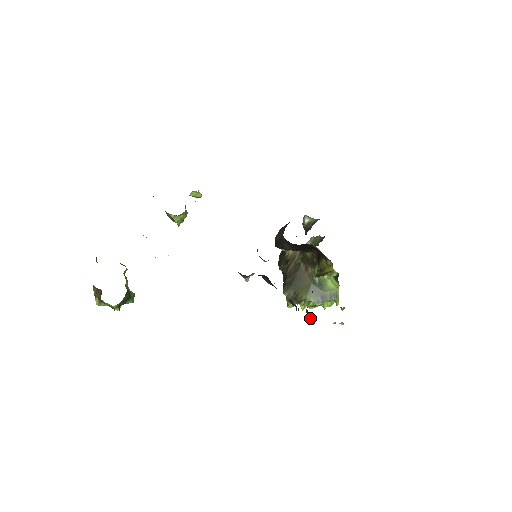
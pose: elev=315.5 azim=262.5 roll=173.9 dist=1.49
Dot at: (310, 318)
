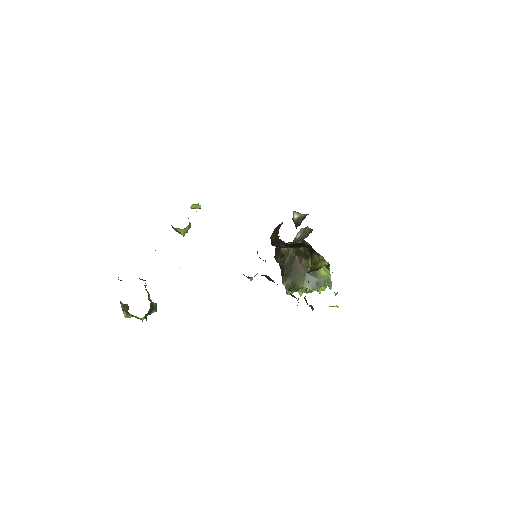
Dot at: (309, 305)
